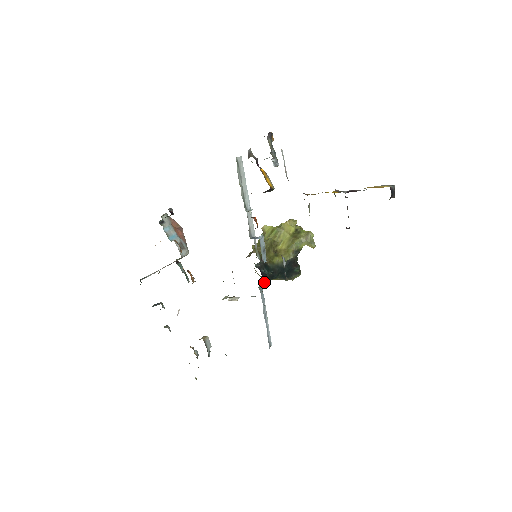
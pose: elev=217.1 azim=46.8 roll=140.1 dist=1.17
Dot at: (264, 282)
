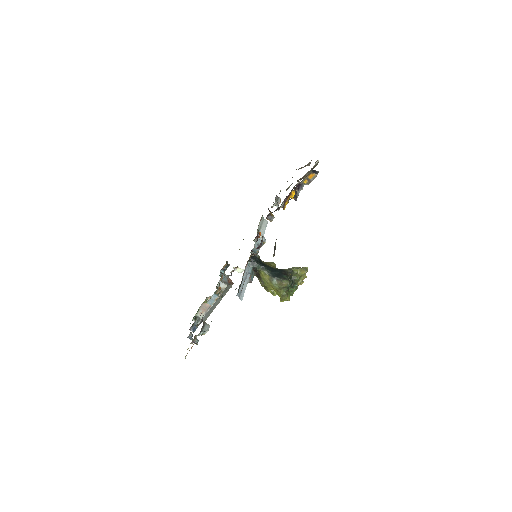
Dot at: (252, 260)
